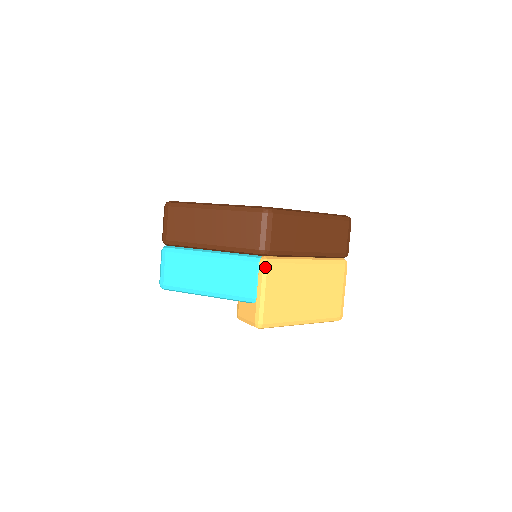
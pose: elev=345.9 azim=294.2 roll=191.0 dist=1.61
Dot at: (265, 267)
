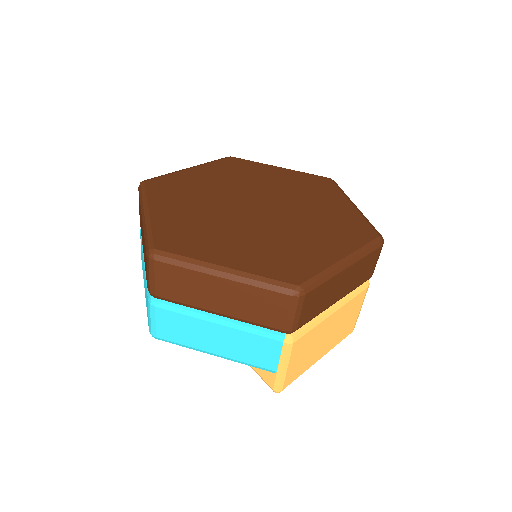
Dot at: (290, 347)
